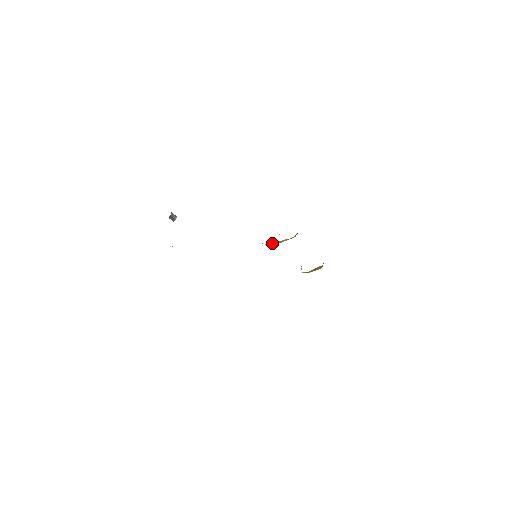
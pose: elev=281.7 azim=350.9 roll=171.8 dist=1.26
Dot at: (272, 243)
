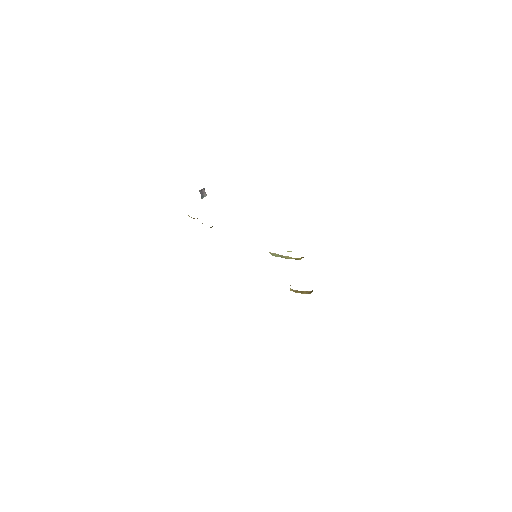
Dot at: (277, 254)
